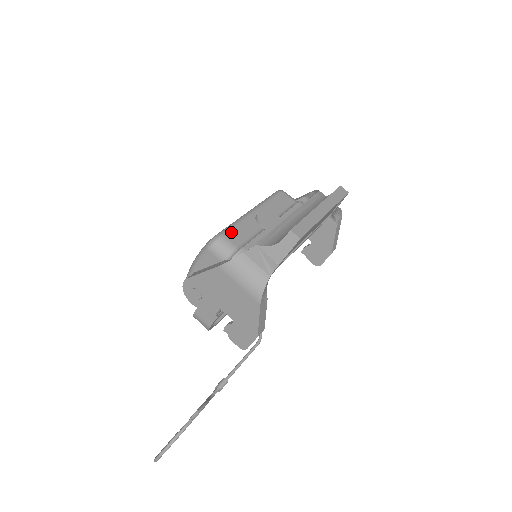
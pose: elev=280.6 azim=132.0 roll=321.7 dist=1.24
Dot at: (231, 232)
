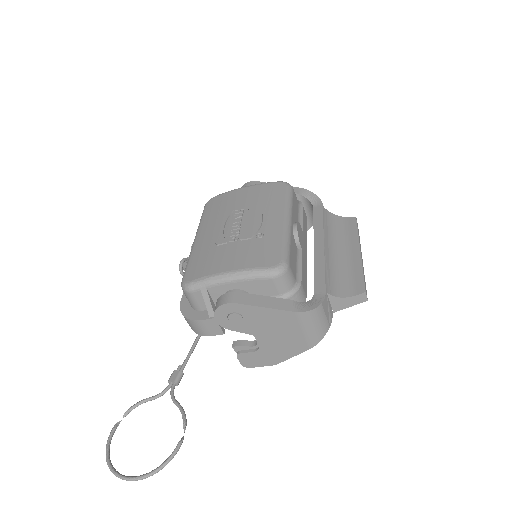
Dot at: (291, 259)
